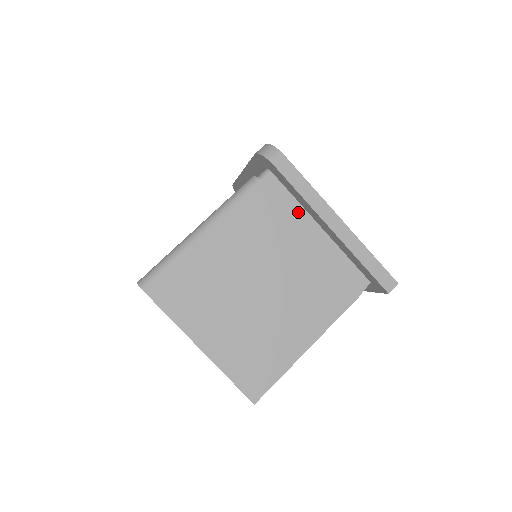
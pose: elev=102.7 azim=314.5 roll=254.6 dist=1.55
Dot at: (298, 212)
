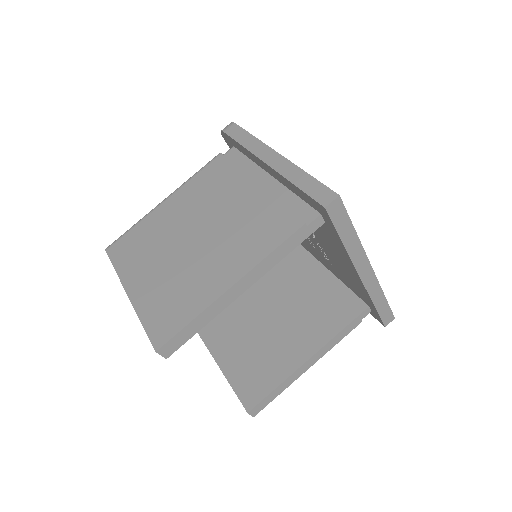
Dot at: (250, 169)
